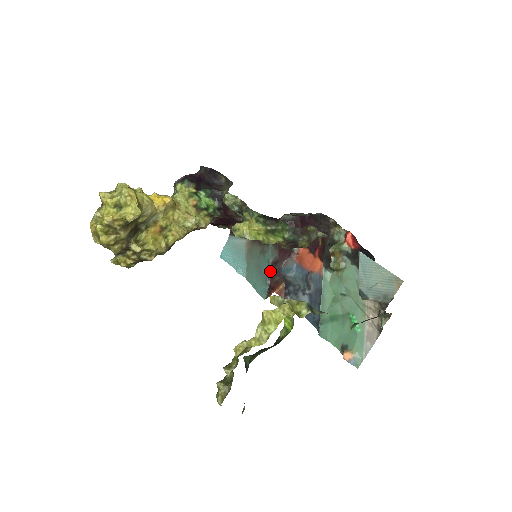
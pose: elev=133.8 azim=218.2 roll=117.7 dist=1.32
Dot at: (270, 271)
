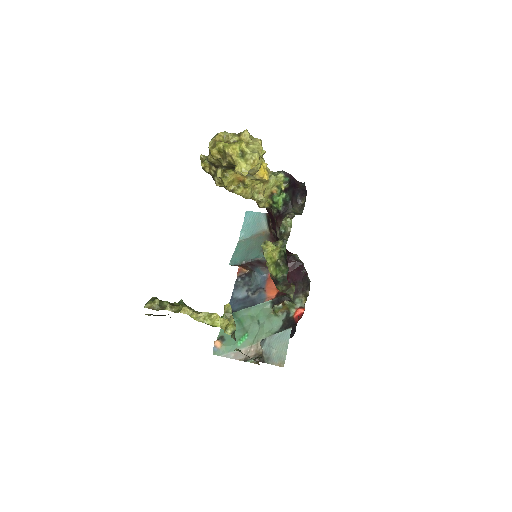
Dot at: (252, 261)
